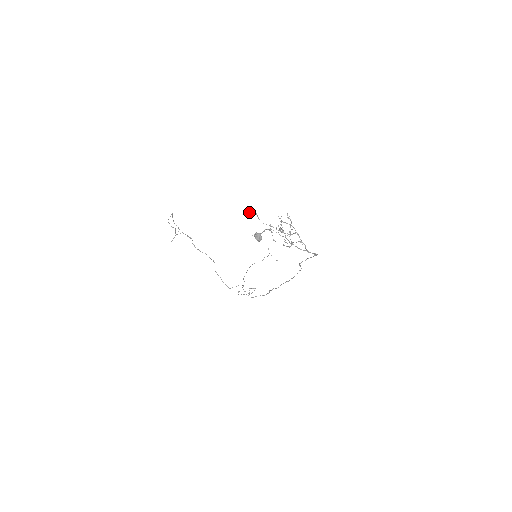
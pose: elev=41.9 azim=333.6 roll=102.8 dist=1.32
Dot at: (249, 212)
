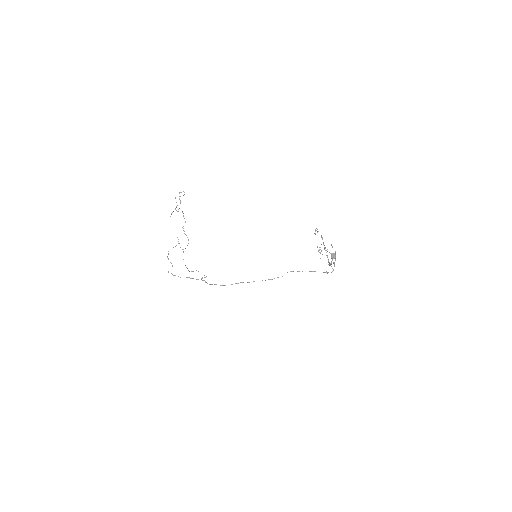
Dot at: occluded
